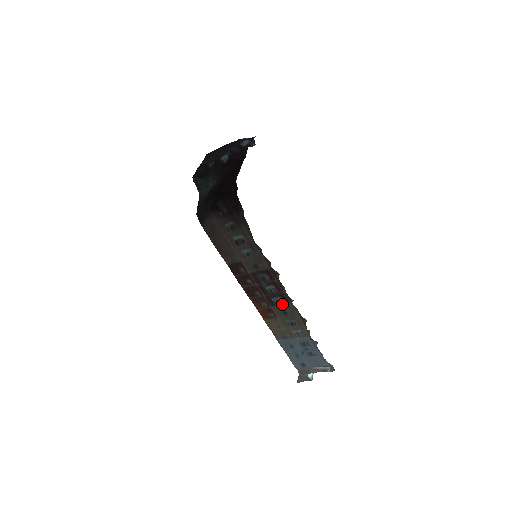
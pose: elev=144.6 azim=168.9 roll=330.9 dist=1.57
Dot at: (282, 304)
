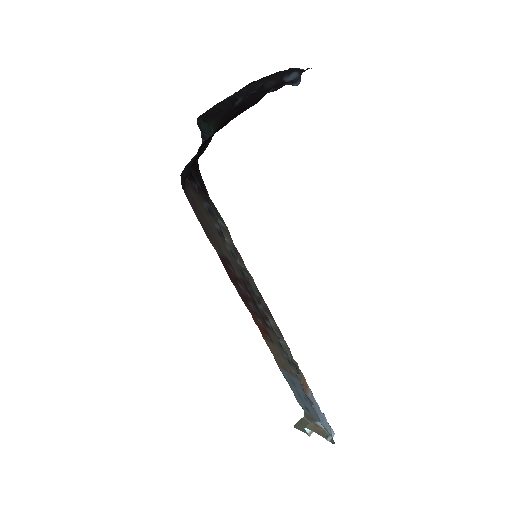
Dot at: occluded
